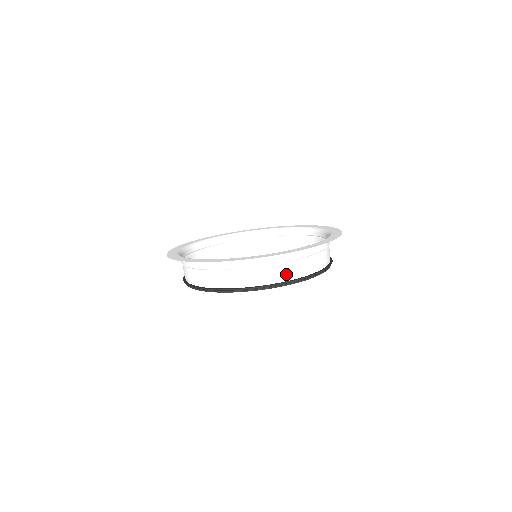
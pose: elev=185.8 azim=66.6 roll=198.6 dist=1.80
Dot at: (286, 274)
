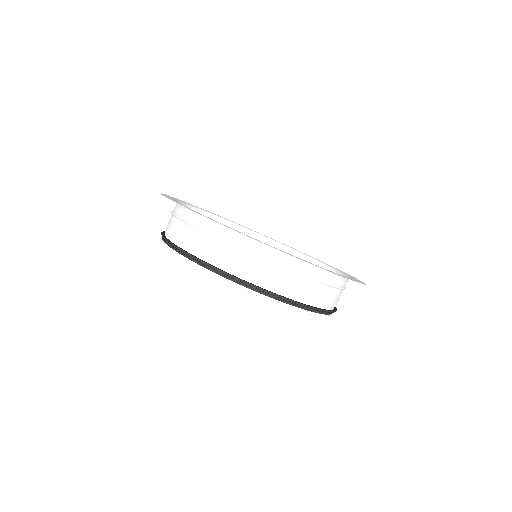
Dot at: (331, 302)
